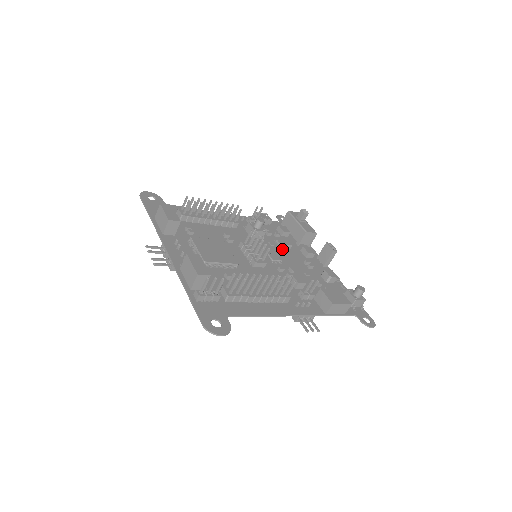
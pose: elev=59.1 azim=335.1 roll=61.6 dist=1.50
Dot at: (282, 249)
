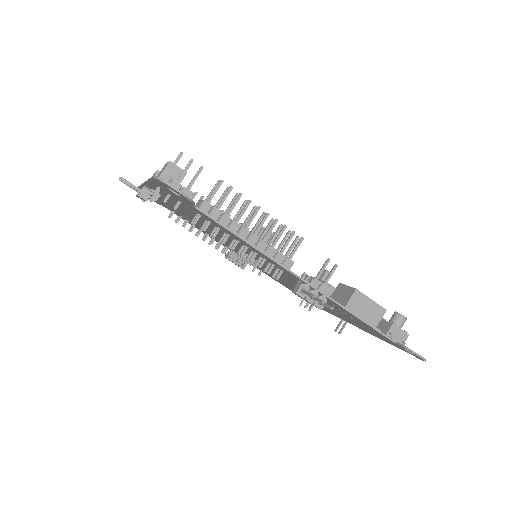
Dot at: occluded
